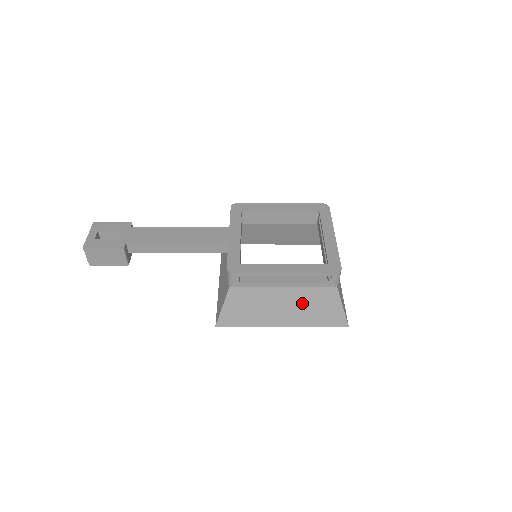
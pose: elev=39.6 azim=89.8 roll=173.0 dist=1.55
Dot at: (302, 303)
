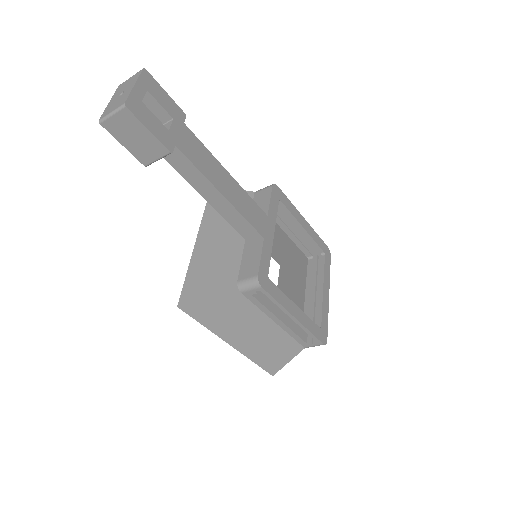
Dot at: (268, 340)
